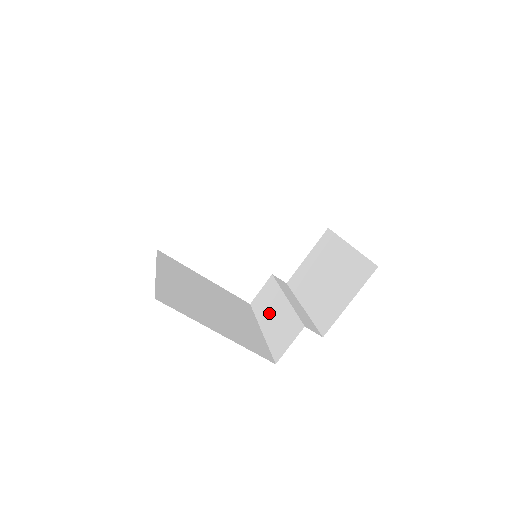
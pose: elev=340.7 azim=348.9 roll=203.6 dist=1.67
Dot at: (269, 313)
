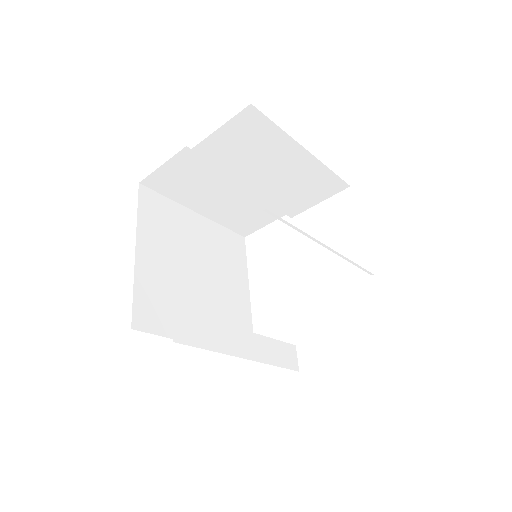
Dot at: occluded
